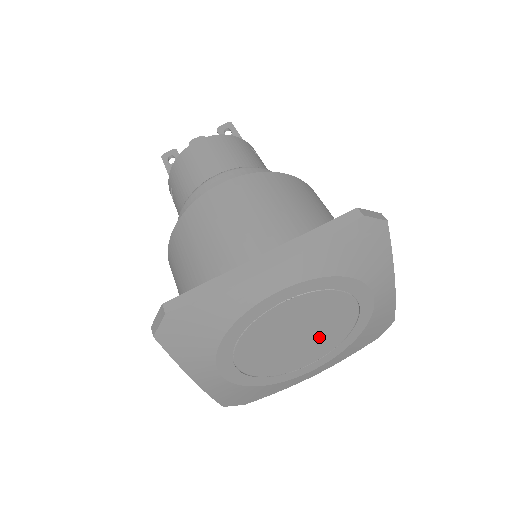
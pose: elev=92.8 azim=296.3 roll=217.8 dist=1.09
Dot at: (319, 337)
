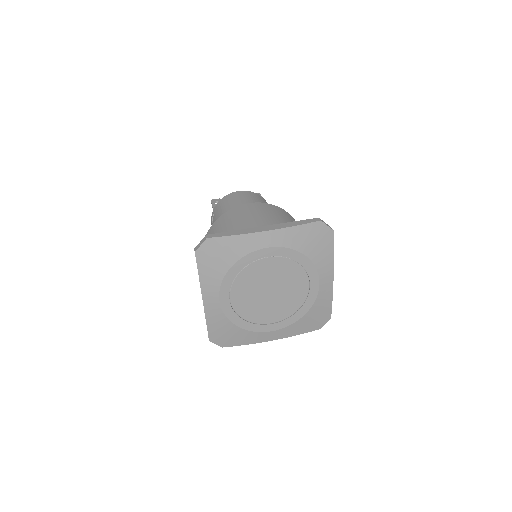
Dot at: (282, 300)
